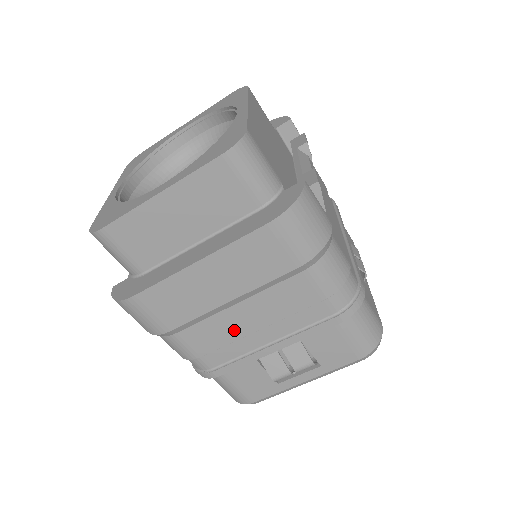
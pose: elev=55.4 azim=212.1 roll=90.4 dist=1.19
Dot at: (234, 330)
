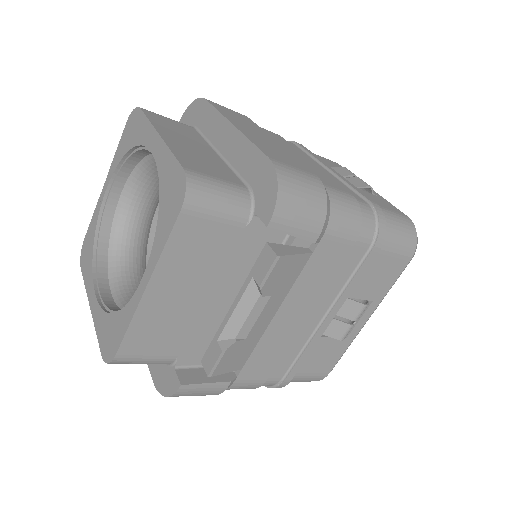
Dot at: occluded
